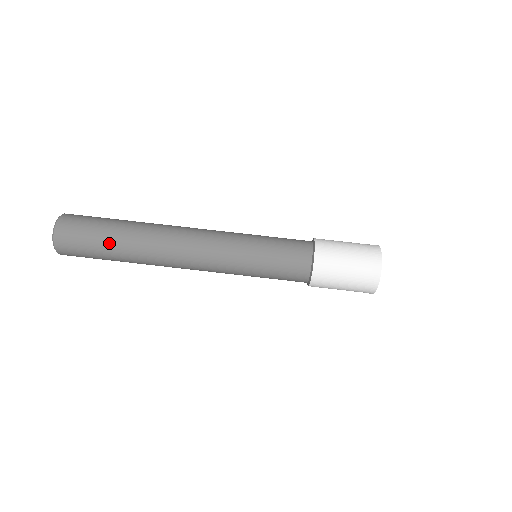
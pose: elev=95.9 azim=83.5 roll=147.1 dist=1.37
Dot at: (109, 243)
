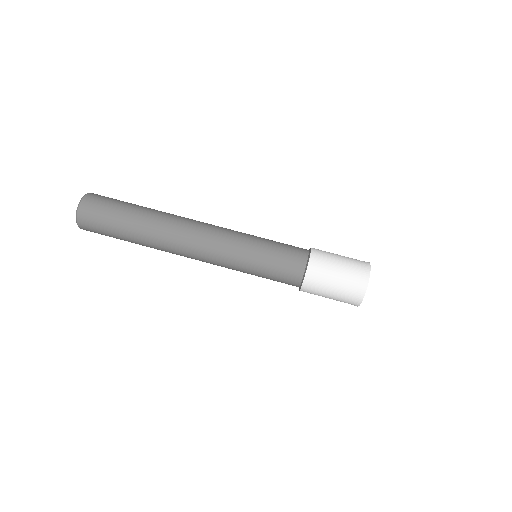
Dot at: (127, 220)
